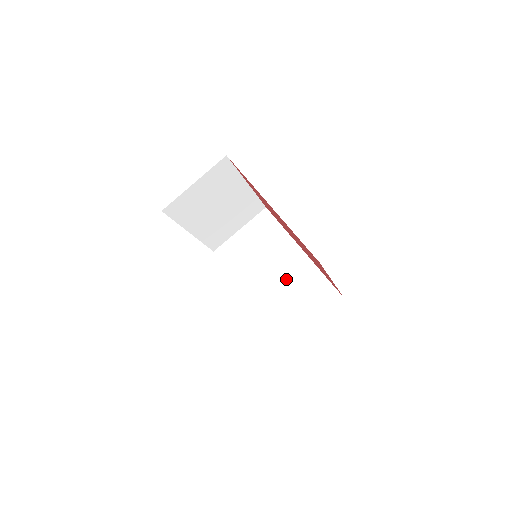
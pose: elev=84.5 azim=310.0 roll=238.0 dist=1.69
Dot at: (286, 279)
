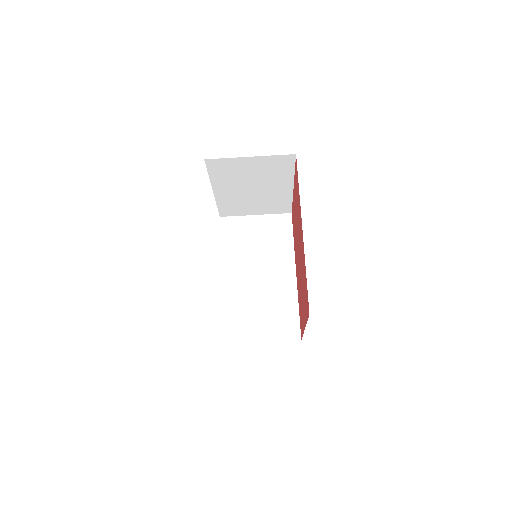
Dot at: (265, 288)
